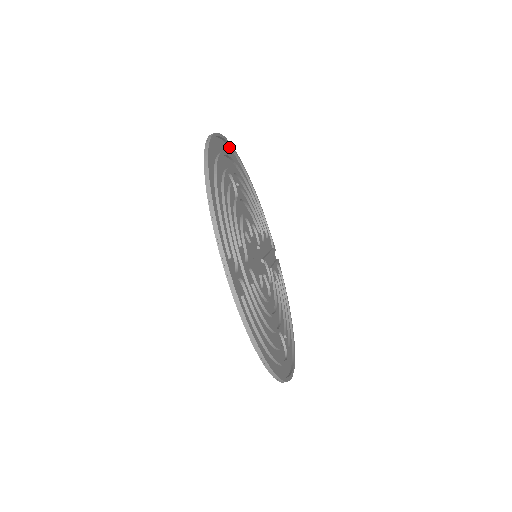
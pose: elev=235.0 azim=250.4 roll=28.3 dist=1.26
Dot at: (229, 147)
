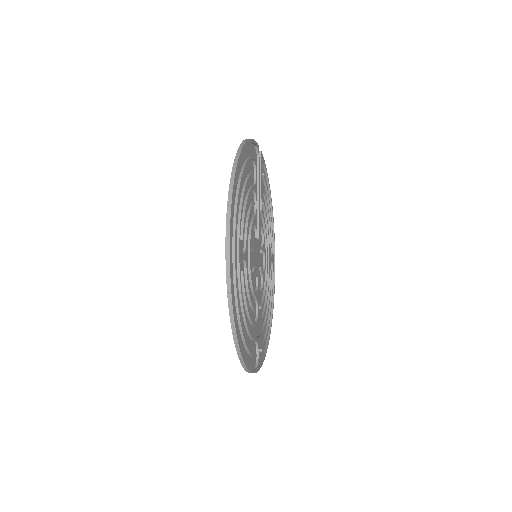
Dot at: (229, 207)
